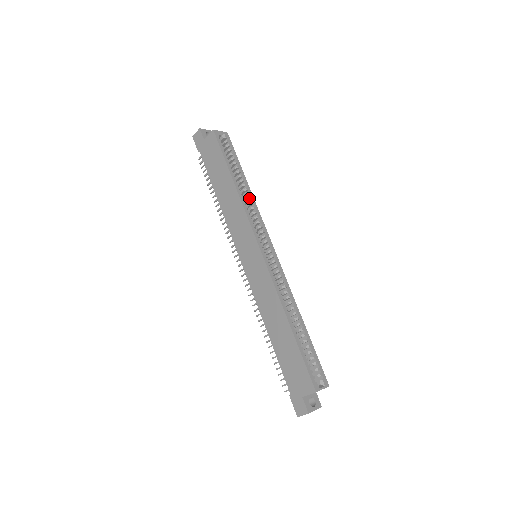
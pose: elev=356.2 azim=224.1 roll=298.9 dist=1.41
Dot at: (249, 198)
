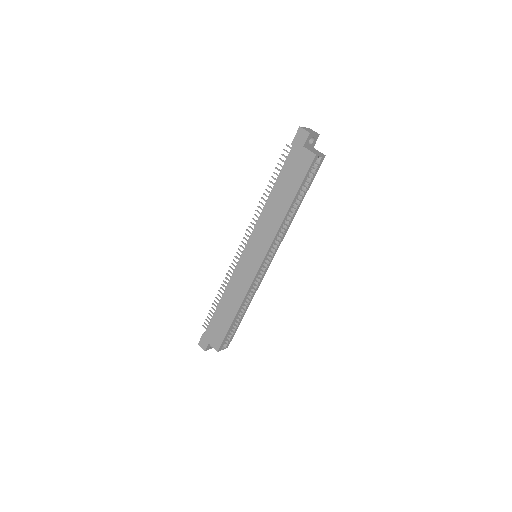
Dot at: (288, 222)
